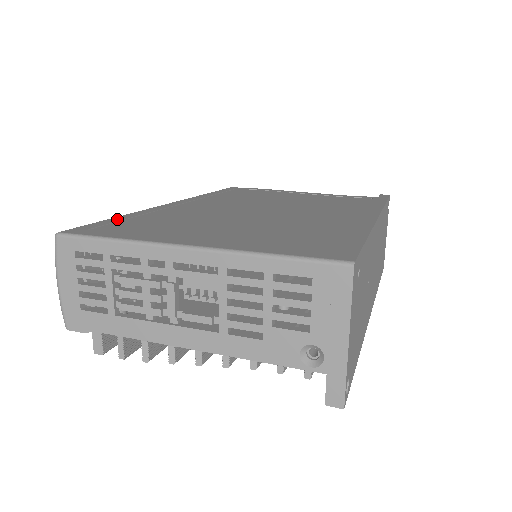
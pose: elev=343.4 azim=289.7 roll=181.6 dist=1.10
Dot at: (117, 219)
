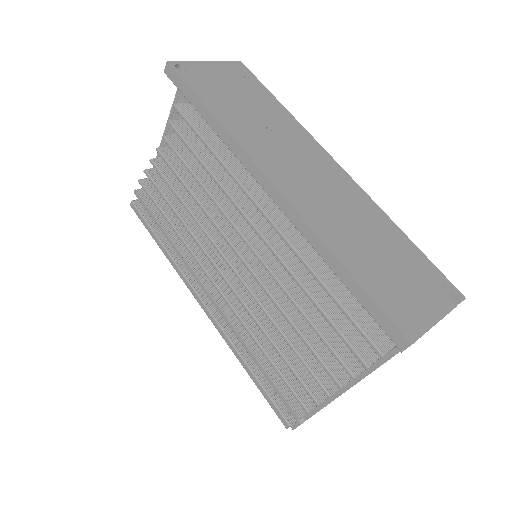
Dot at: occluded
